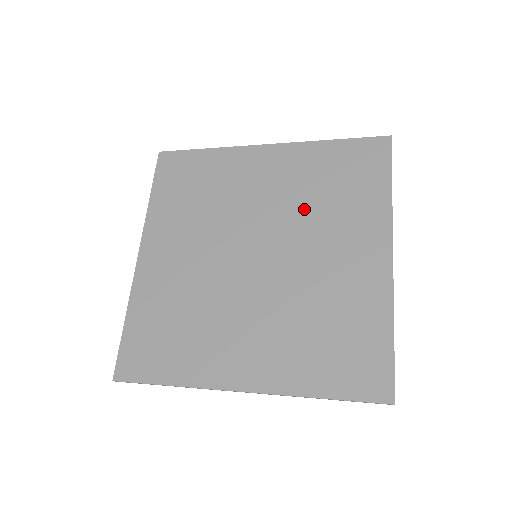
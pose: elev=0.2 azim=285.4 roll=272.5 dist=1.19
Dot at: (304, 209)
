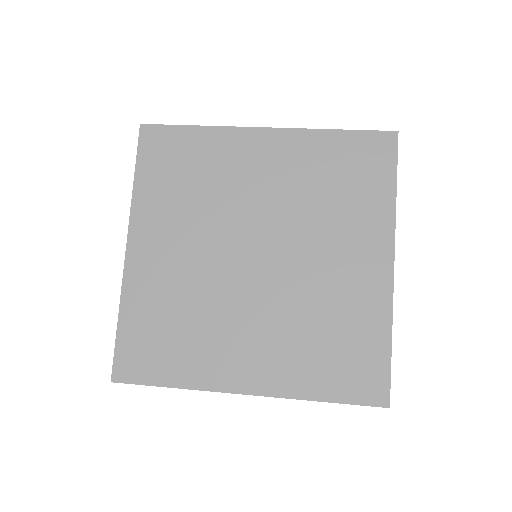
Dot at: (306, 208)
